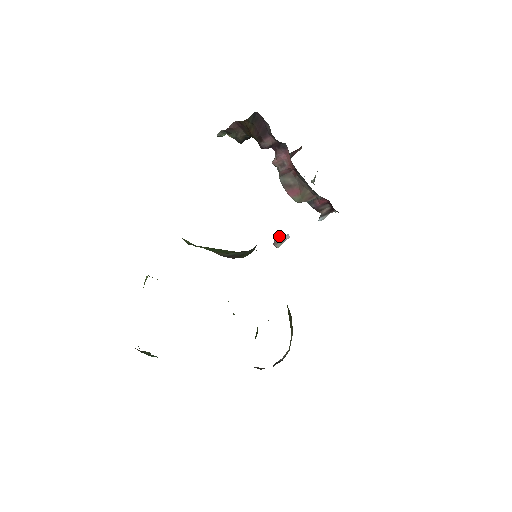
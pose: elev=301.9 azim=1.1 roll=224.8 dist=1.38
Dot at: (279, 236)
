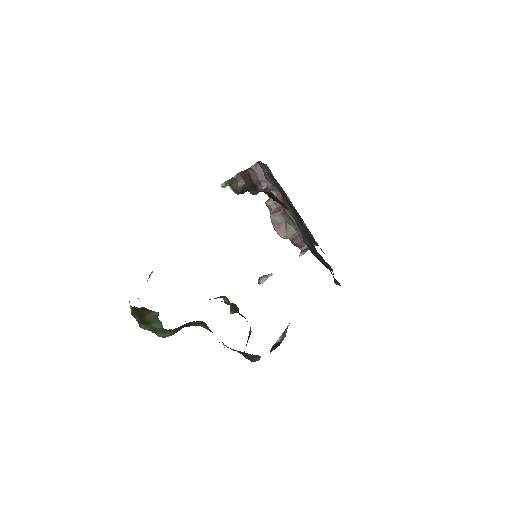
Dot at: (262, 276)
